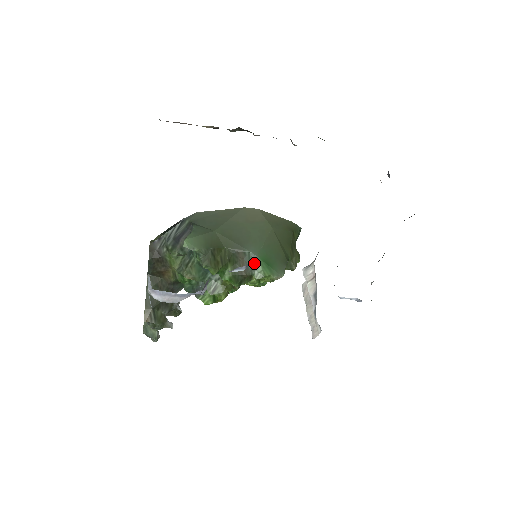
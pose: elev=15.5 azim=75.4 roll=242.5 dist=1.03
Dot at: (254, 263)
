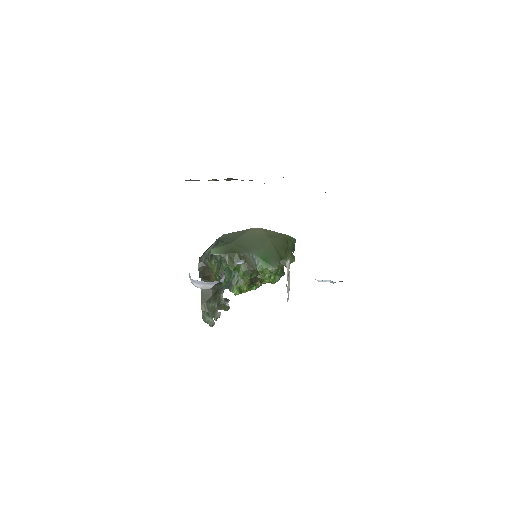
Dot at: (256, 261)
